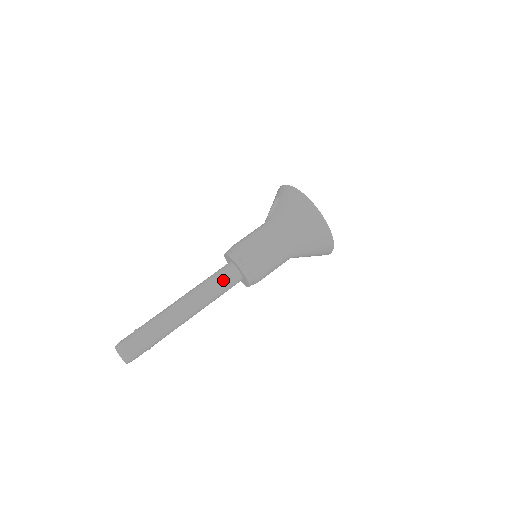
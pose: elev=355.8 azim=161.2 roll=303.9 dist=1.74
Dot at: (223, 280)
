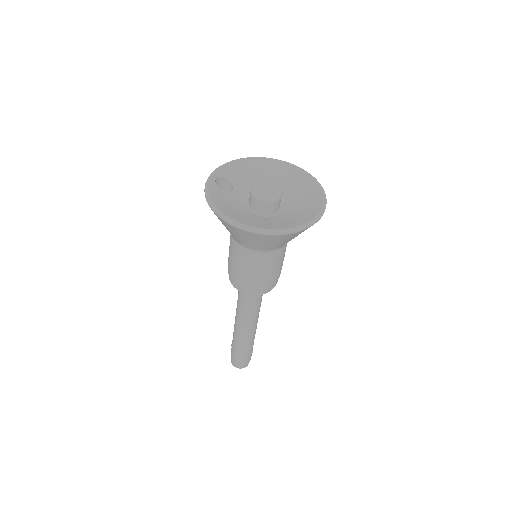
Dot at: (244, 298)
